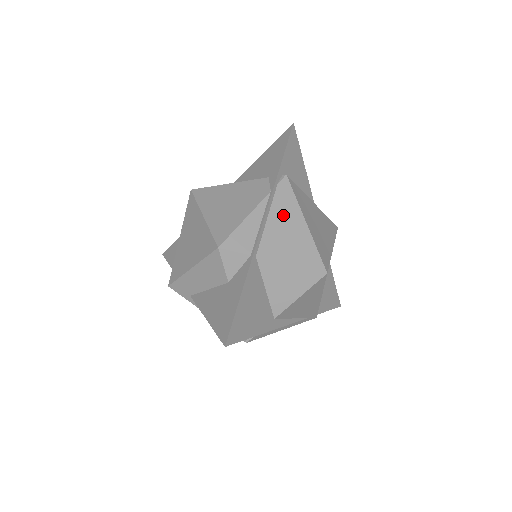
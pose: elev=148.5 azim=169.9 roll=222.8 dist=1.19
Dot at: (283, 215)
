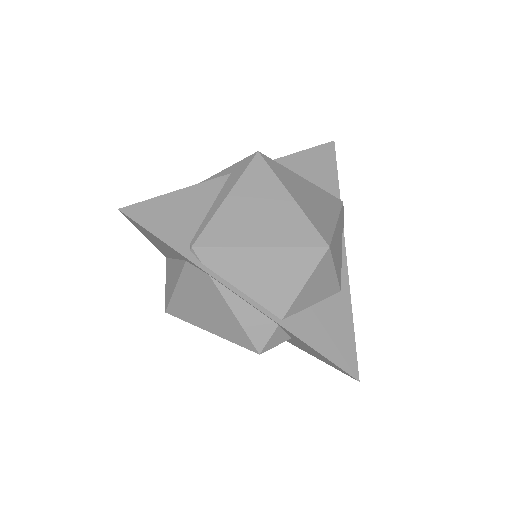
Dot at: (243, 272)
